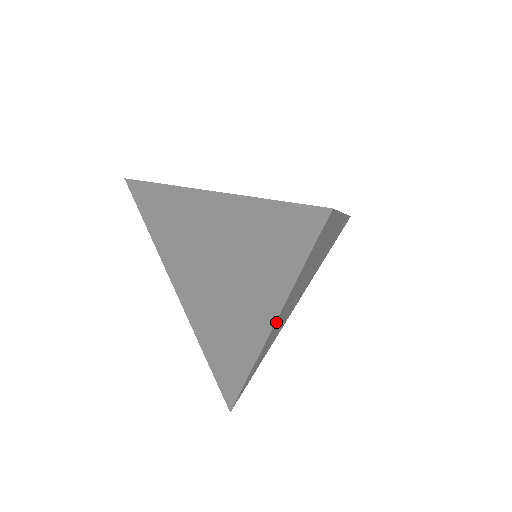
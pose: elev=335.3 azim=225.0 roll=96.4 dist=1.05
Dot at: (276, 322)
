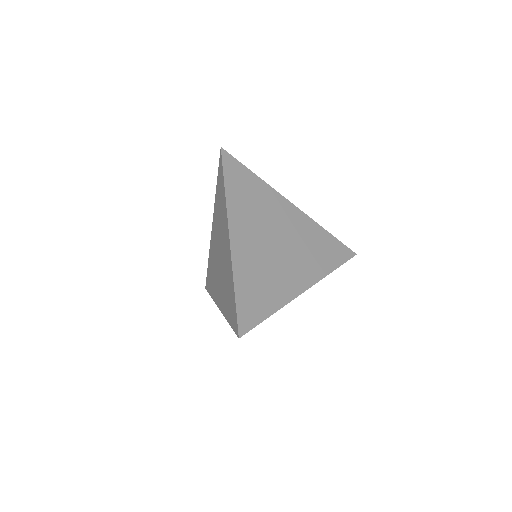
Dot at: (232, 229)
